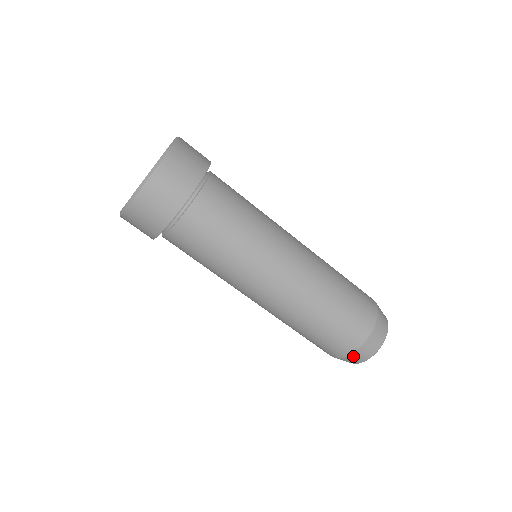
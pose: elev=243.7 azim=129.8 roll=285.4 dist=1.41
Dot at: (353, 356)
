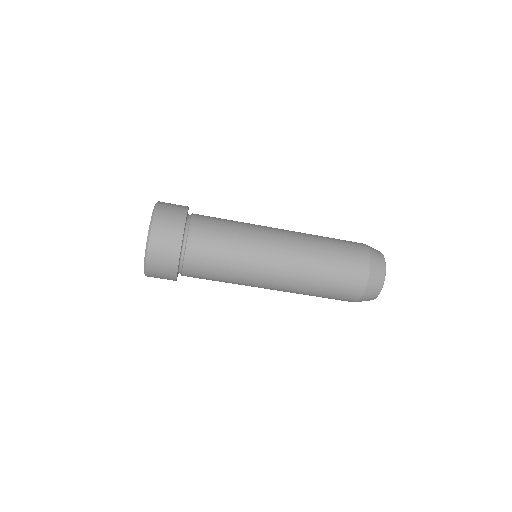
Dot at: (369, 290)
